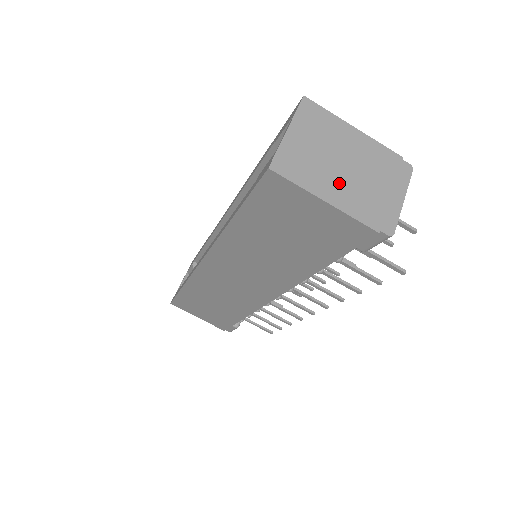
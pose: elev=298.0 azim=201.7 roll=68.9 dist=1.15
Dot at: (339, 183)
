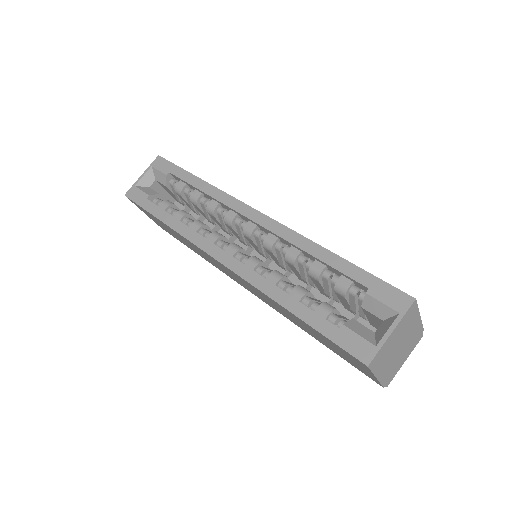
Dot at: (389, 362)
